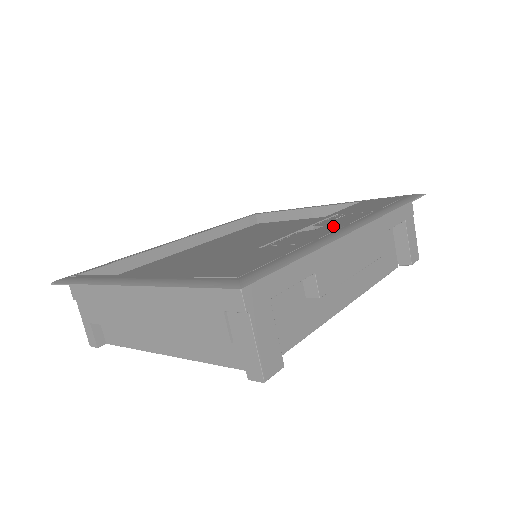
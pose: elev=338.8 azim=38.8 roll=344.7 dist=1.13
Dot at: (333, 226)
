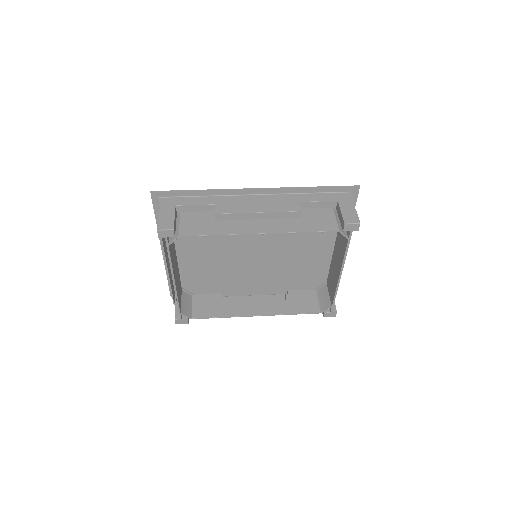
Dot at: occluded
